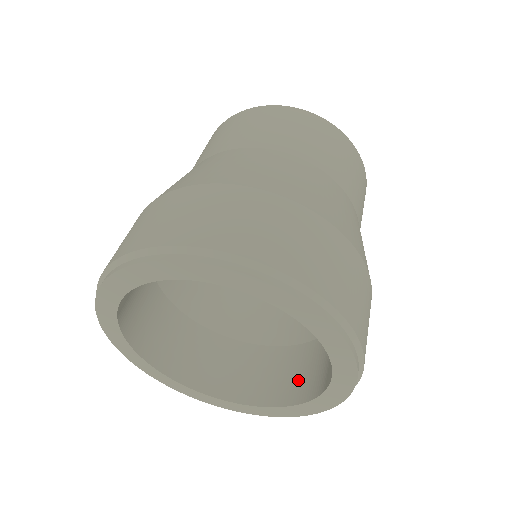
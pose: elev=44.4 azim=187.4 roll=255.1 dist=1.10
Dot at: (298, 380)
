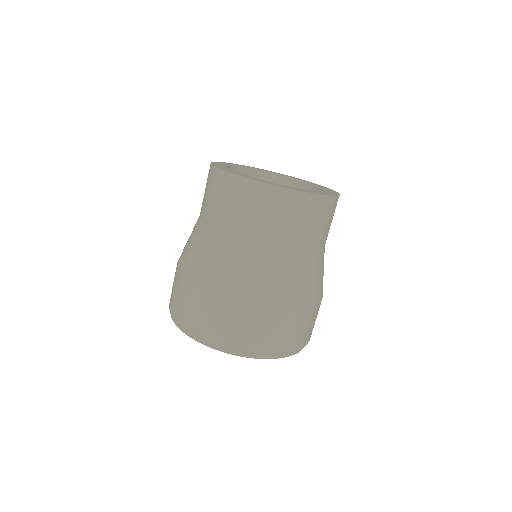
Dot at: occluded
